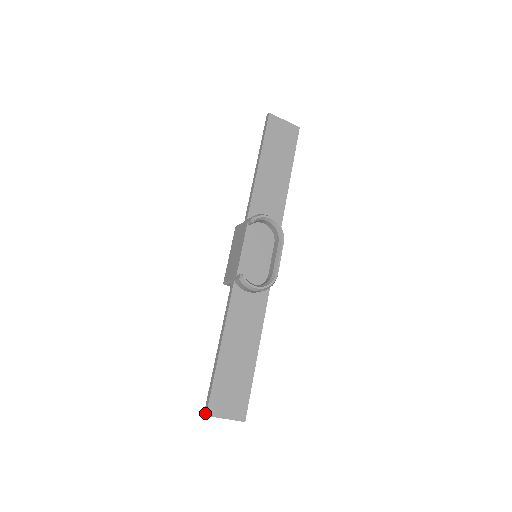
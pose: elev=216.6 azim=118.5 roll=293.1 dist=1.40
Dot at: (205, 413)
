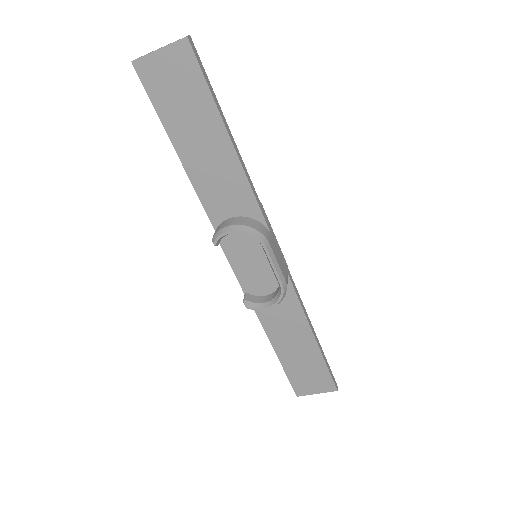
Dot at: (296, 394)
